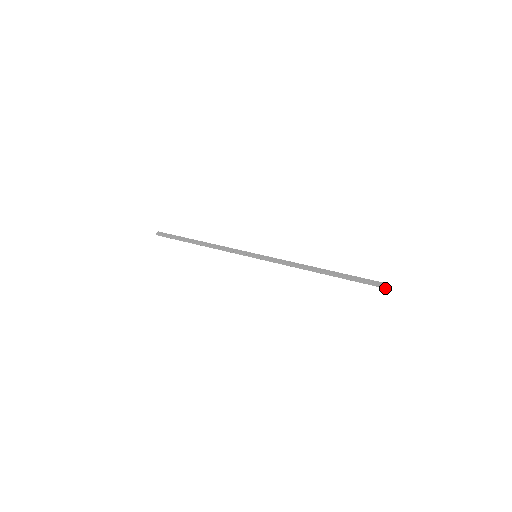
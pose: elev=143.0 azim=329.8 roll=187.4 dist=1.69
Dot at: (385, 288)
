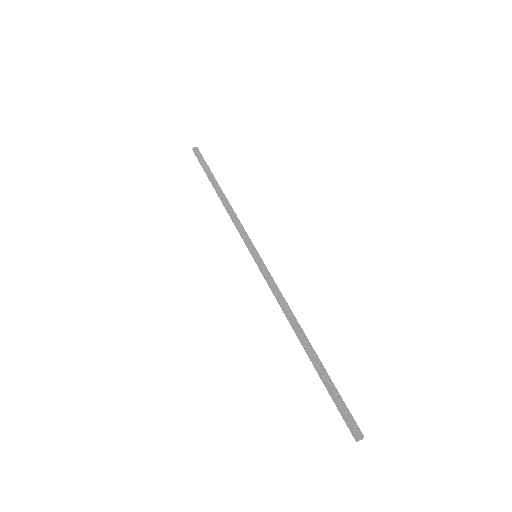
Dot at: (356, 440)
